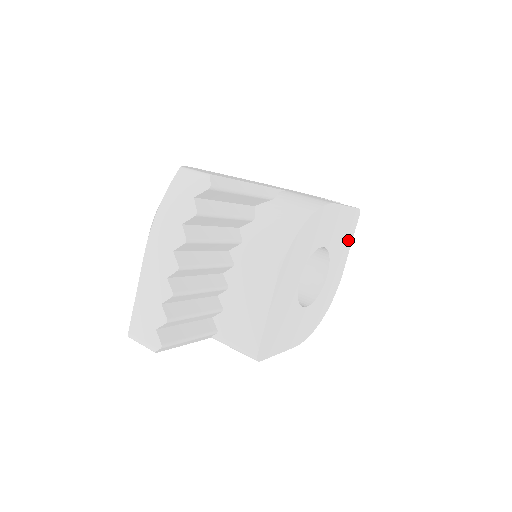
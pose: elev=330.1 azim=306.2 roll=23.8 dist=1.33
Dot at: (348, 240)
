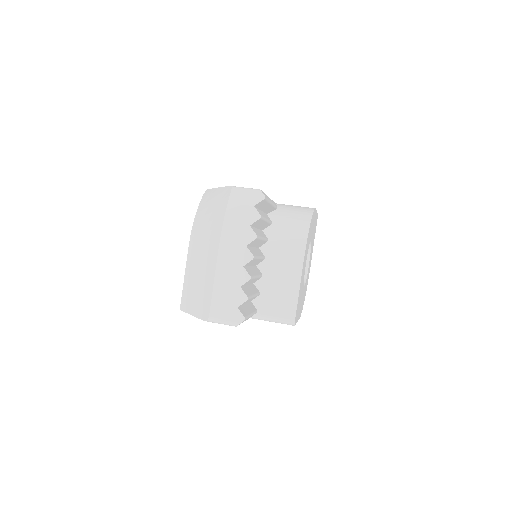
Dot at: (314, 237)
